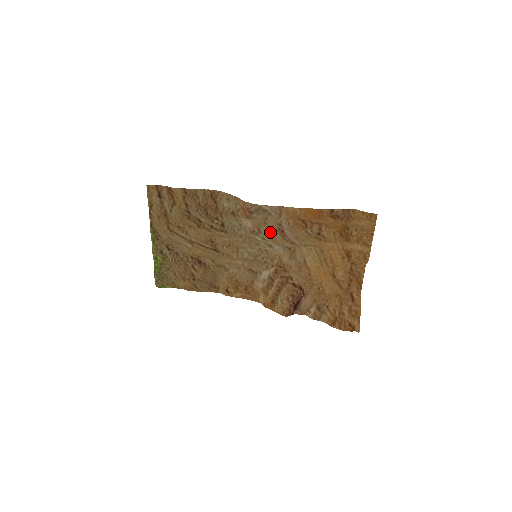
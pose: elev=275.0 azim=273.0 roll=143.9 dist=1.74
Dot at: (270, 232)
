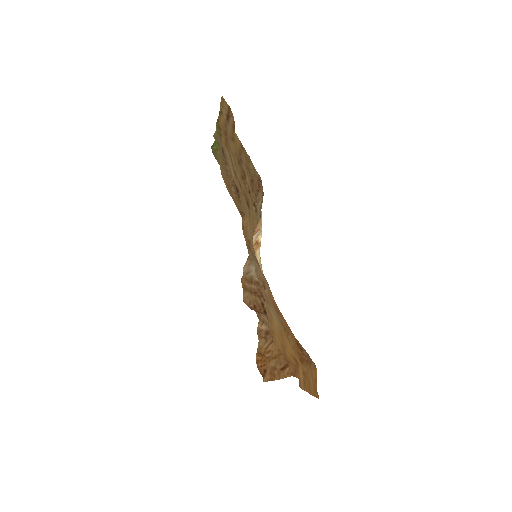
Dot at: (259, 272)
